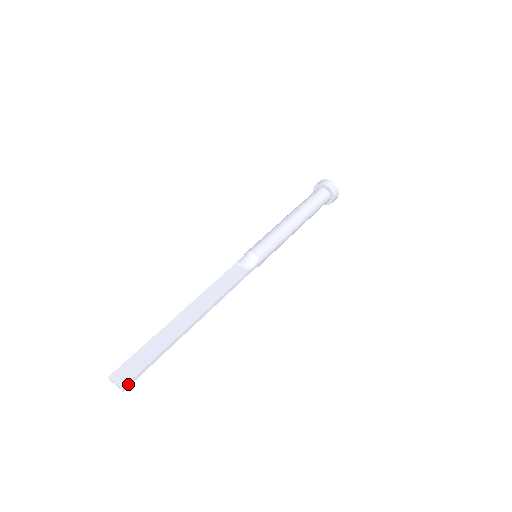
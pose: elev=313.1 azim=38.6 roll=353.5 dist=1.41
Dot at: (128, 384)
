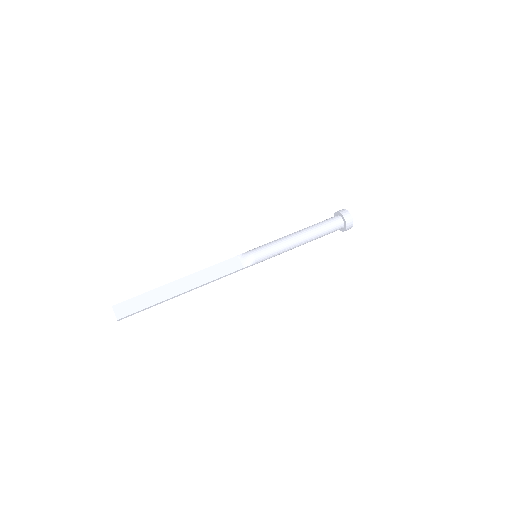
Dot at: (123, 318)
